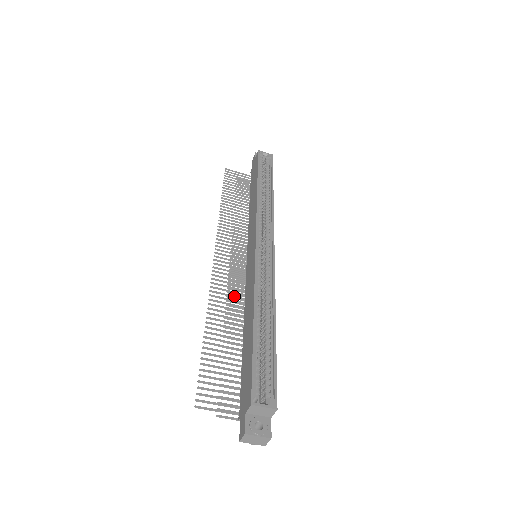
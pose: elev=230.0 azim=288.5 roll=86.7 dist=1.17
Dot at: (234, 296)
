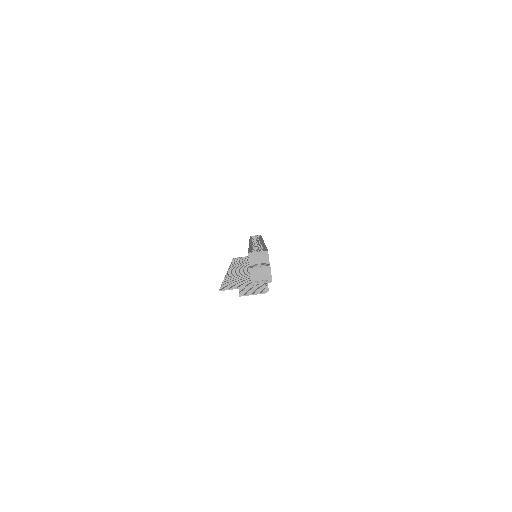
Dot at: (245, 272)
